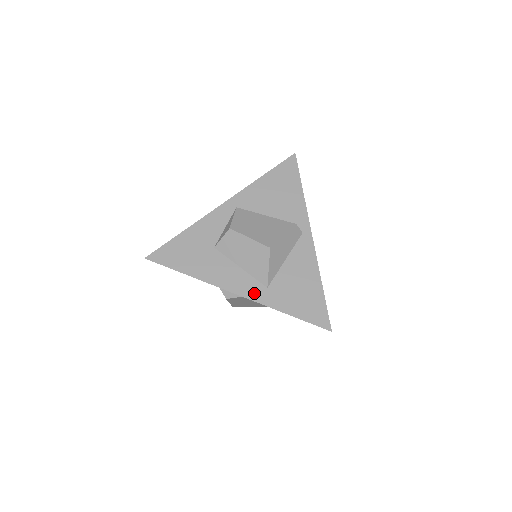
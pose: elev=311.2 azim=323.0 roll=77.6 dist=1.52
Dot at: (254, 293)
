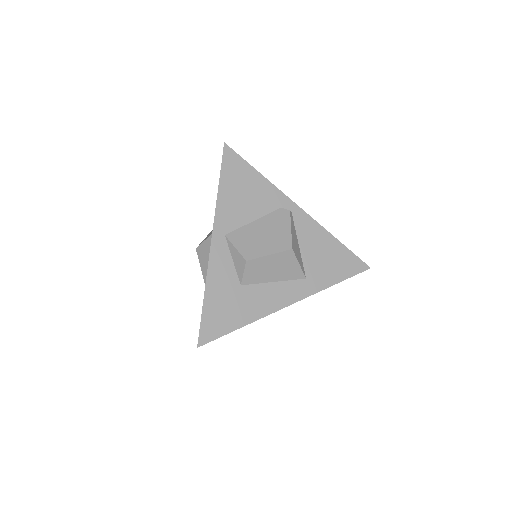
Dot at: (301, 292)
